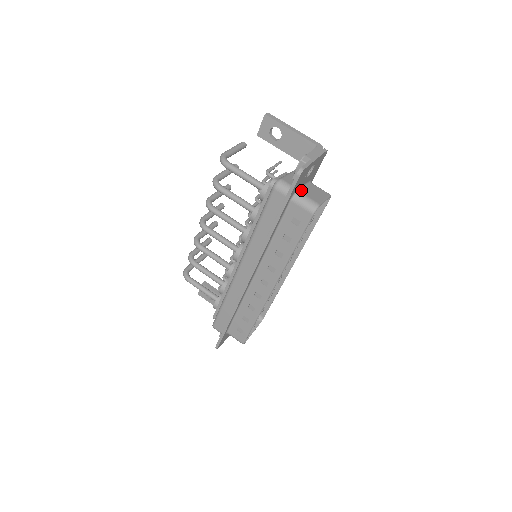
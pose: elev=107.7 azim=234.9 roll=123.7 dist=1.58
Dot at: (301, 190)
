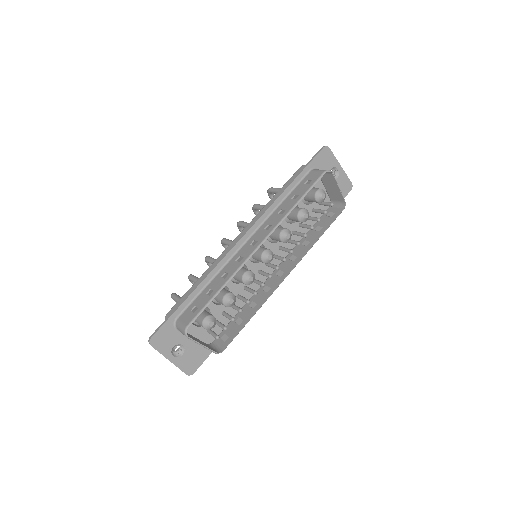
Dot at: occluded
